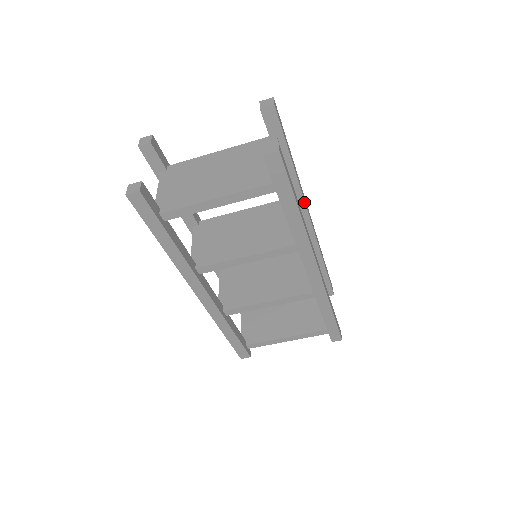
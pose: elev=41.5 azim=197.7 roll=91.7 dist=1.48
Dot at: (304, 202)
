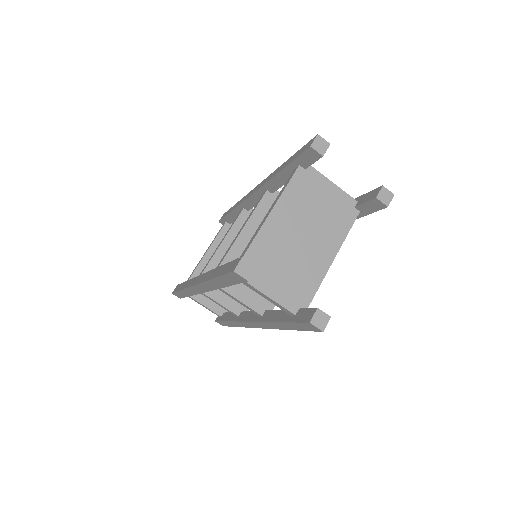
Dot at: occluded
